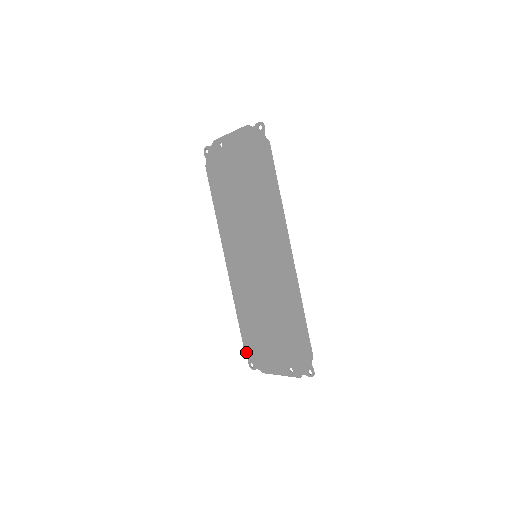
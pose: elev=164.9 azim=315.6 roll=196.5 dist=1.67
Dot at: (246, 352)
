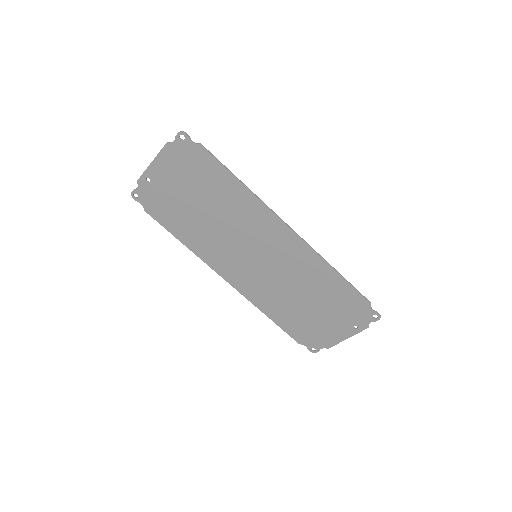
Dot at: (300, 343)
